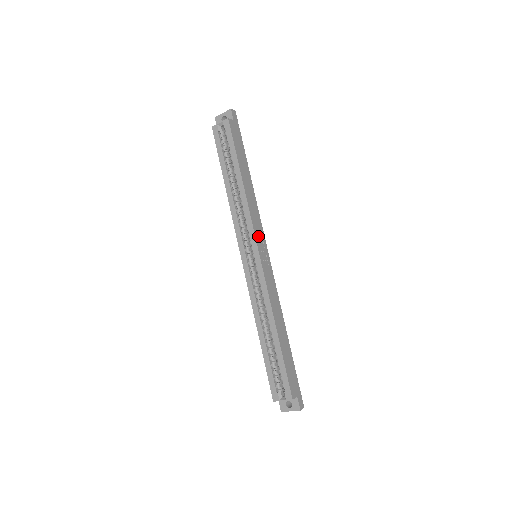
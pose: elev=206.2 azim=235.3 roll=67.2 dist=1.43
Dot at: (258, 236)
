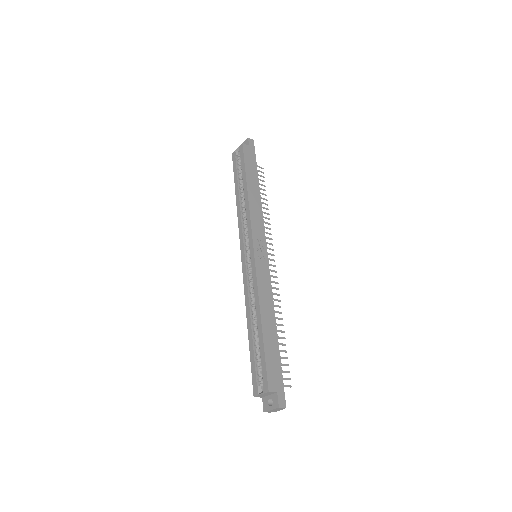
Dot at: (256, 235)
